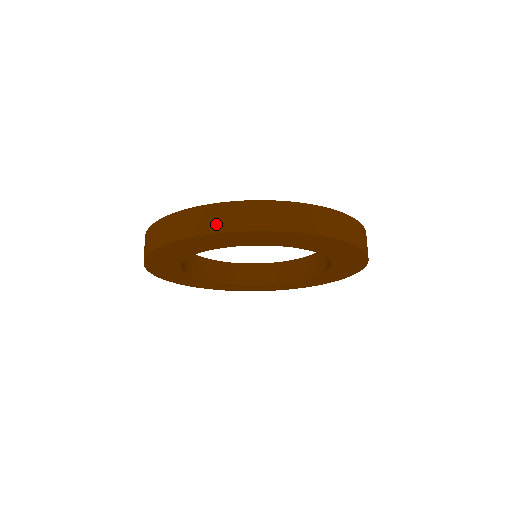
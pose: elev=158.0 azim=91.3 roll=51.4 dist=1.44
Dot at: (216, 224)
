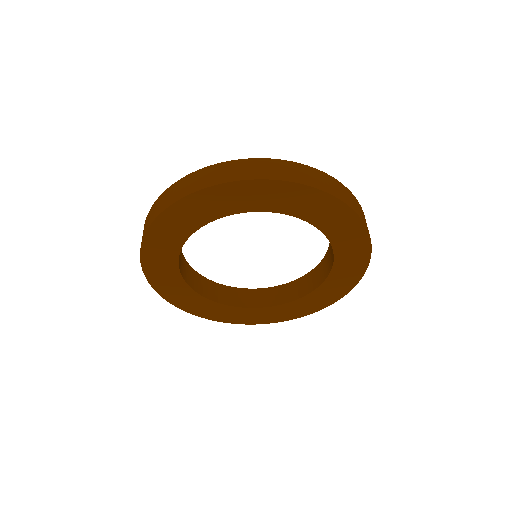
Dot at: (225, 176)
